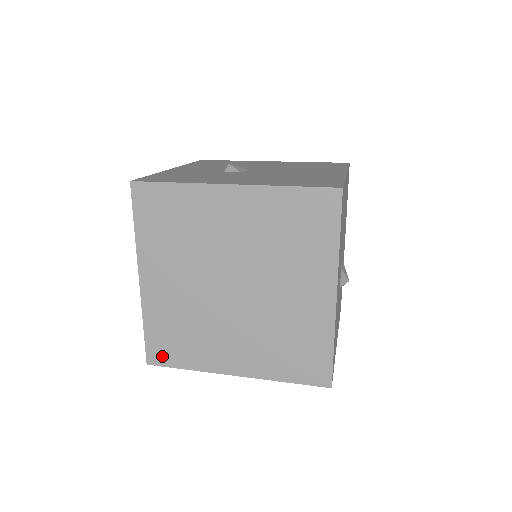
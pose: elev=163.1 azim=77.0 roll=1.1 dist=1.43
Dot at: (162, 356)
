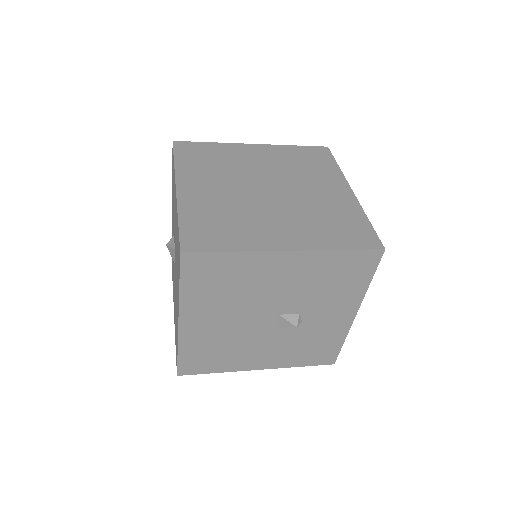
Dot at: (200, 242)
